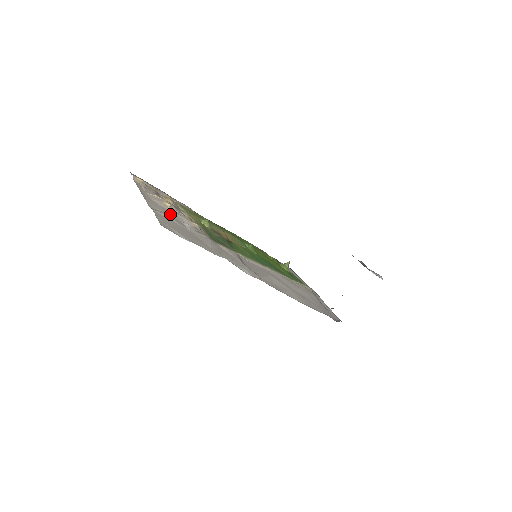
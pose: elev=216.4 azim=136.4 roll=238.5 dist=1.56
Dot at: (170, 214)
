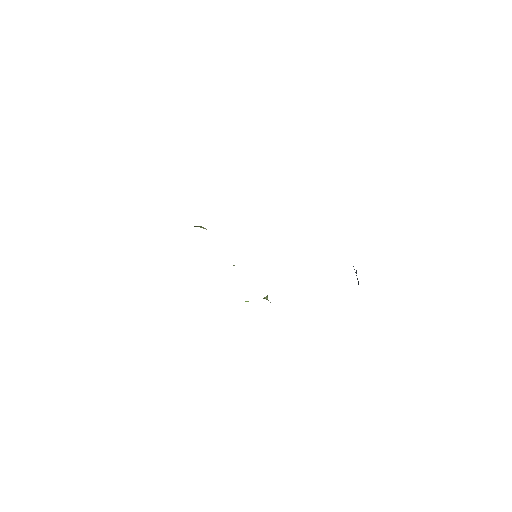
Dot at: occluded
